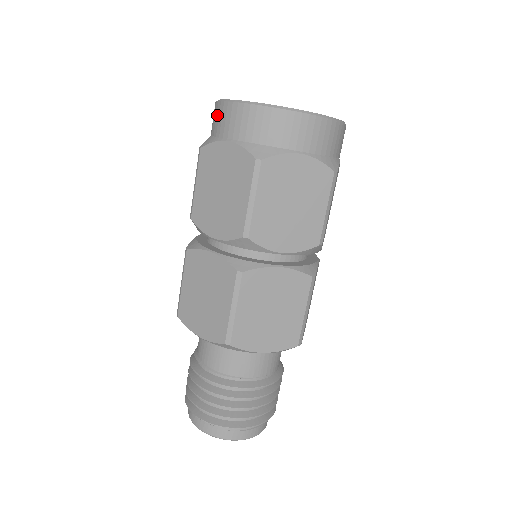
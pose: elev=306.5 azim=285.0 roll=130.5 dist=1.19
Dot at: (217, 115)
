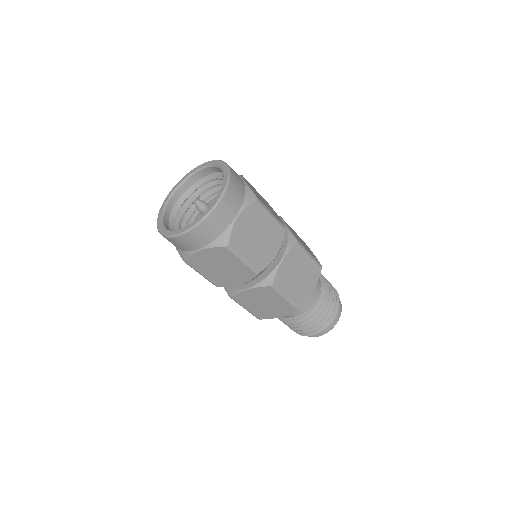
Dot at: (175, 243)
